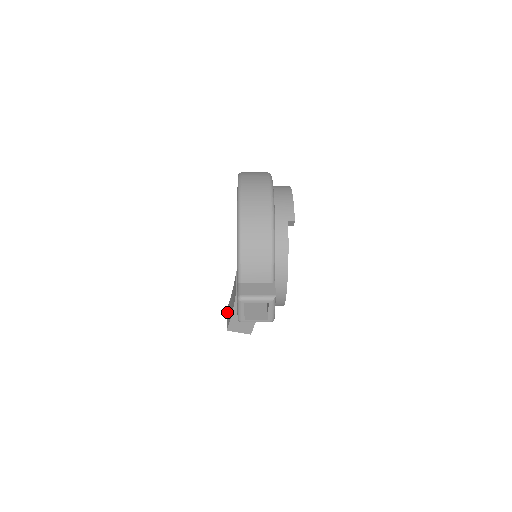
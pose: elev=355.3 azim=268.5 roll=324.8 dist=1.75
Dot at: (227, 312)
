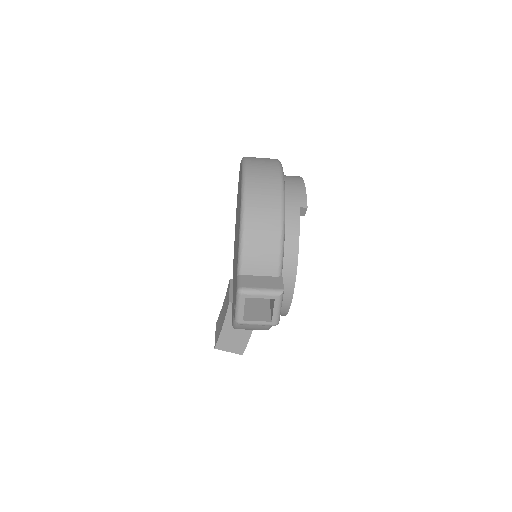
Dot at: occluded
